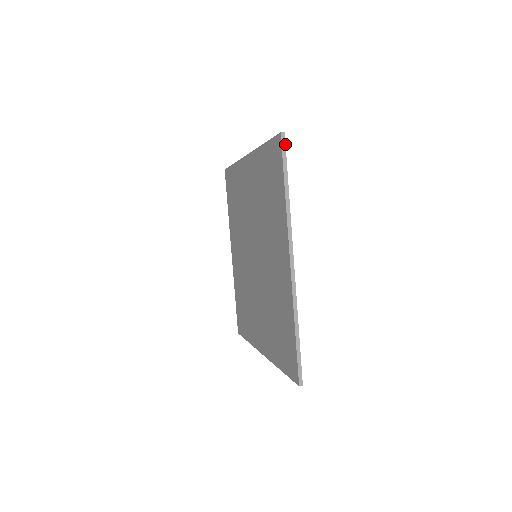
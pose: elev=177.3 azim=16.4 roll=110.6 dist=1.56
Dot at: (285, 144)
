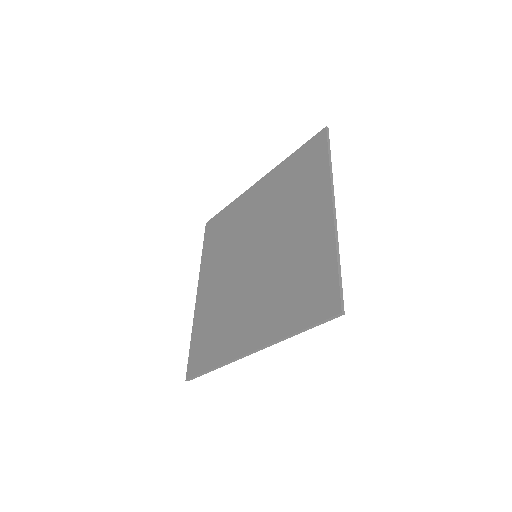
Dot at: occluded
